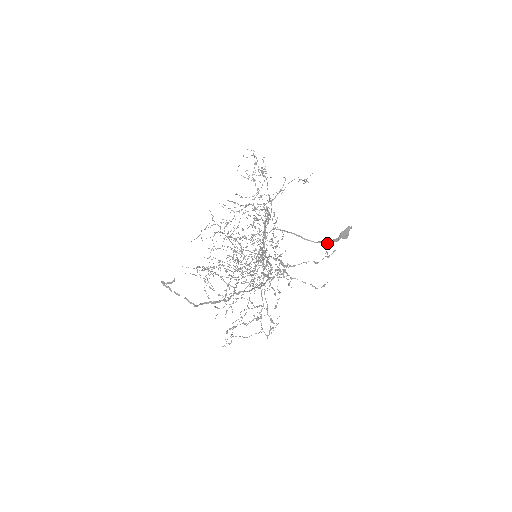
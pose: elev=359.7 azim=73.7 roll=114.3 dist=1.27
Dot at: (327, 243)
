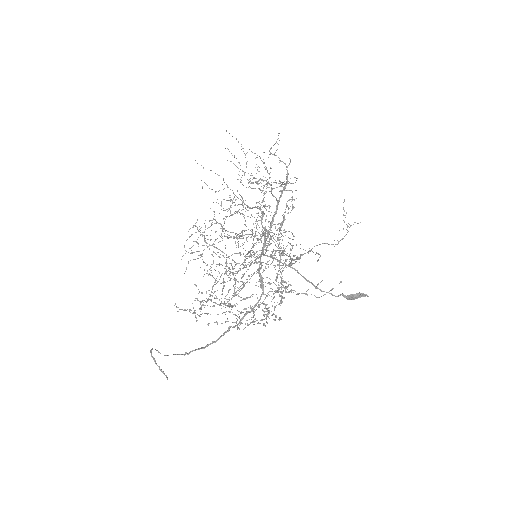
Dot at: (336, 296)
